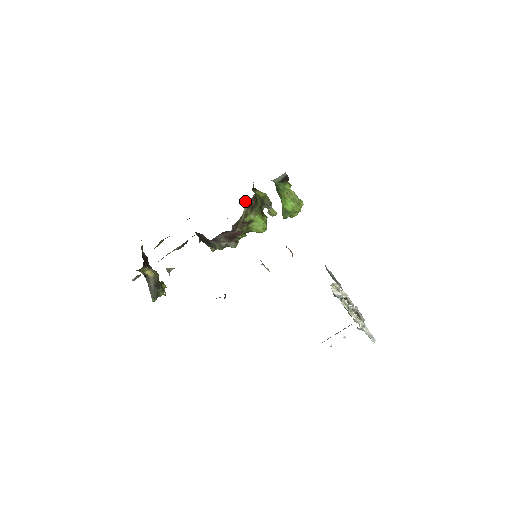
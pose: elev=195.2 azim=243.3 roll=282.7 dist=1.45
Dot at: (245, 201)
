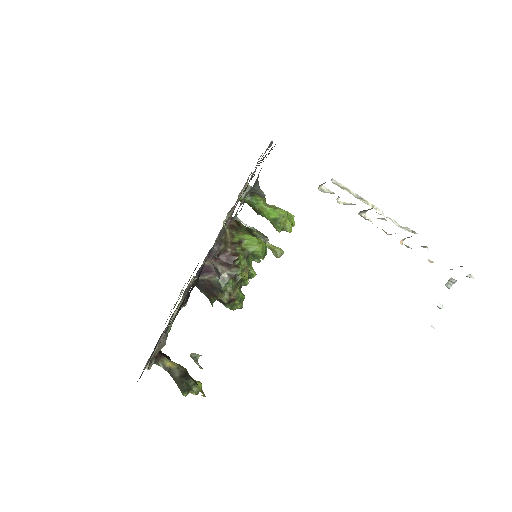
Dot at: (224, 224)
